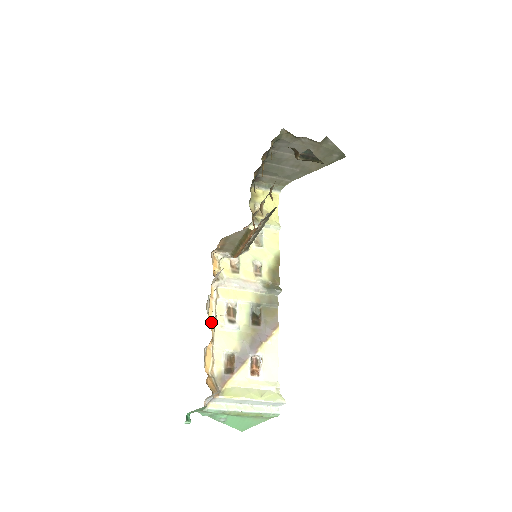
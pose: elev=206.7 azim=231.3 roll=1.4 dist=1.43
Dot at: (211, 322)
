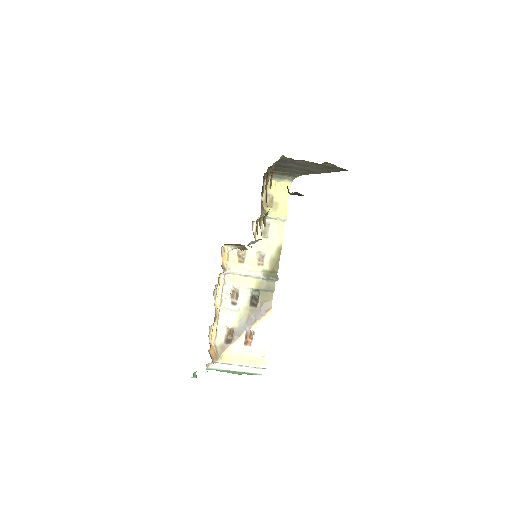
Dot at: (217, 304)
